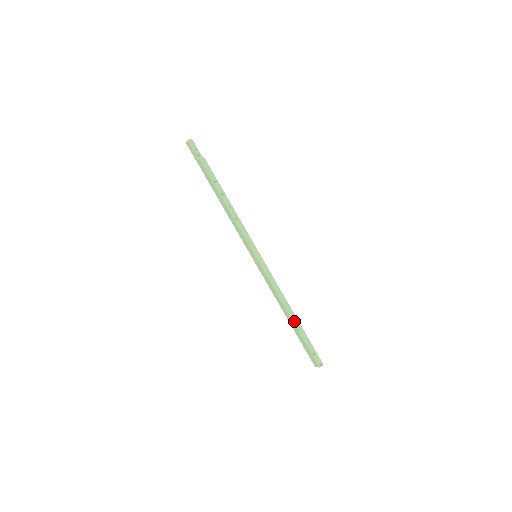
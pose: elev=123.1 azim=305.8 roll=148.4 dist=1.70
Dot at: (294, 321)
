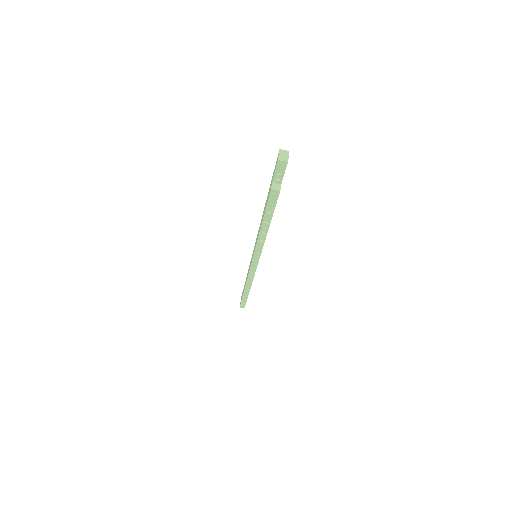
Dot at: (245, 292)
